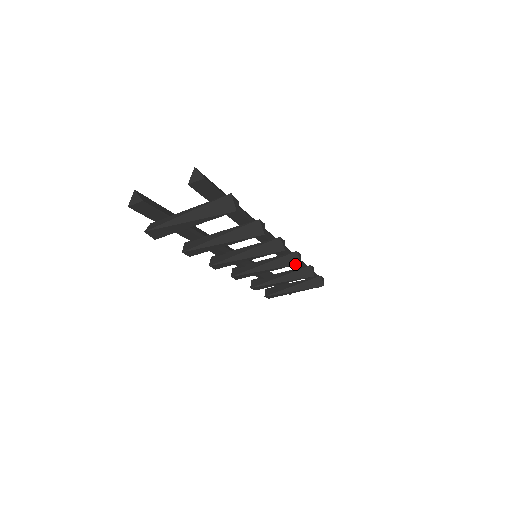
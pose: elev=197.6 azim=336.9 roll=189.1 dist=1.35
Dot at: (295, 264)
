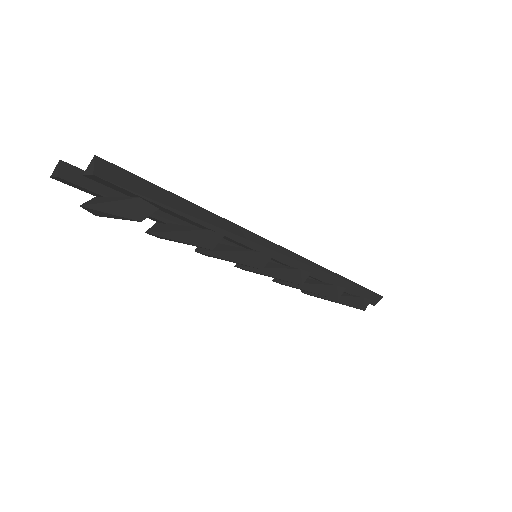
Dot at: (296, 283)
